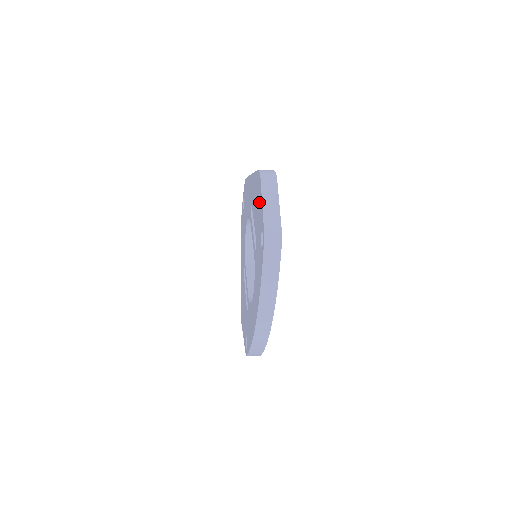
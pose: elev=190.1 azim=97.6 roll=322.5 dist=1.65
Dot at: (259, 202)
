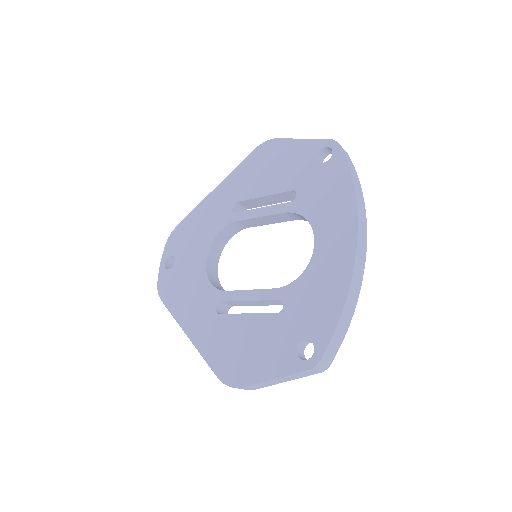
Dot at: (284, 153)
